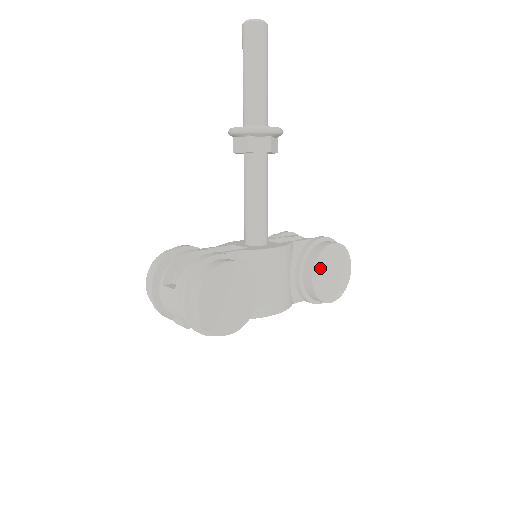
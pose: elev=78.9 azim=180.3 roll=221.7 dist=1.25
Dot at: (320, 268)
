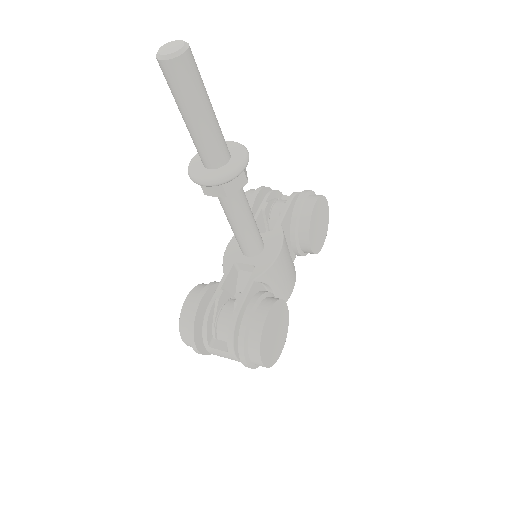
Dot at: (312, 234)
